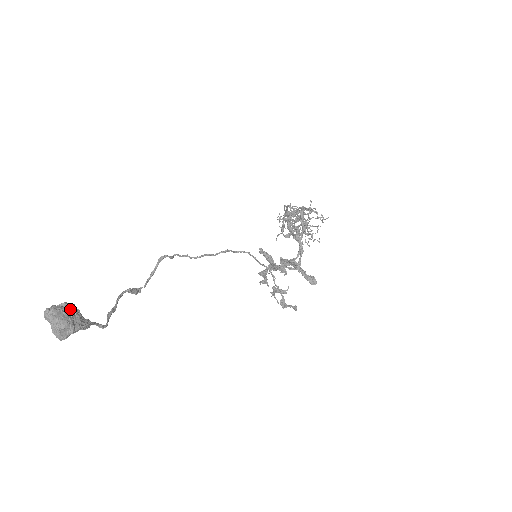
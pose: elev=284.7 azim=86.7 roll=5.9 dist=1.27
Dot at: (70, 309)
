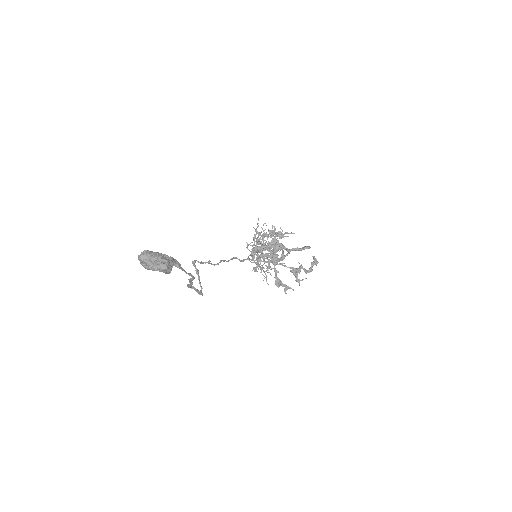
Dot at: occluded
